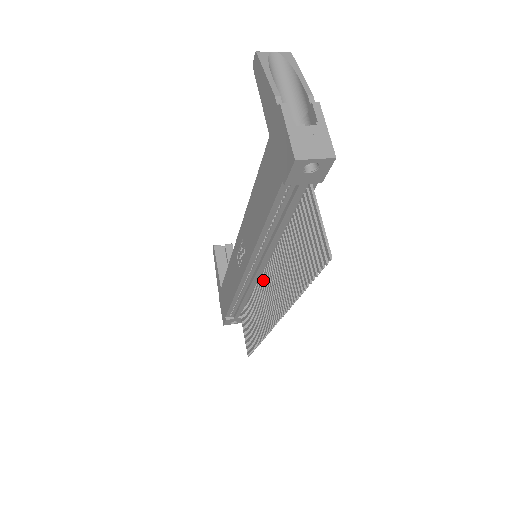
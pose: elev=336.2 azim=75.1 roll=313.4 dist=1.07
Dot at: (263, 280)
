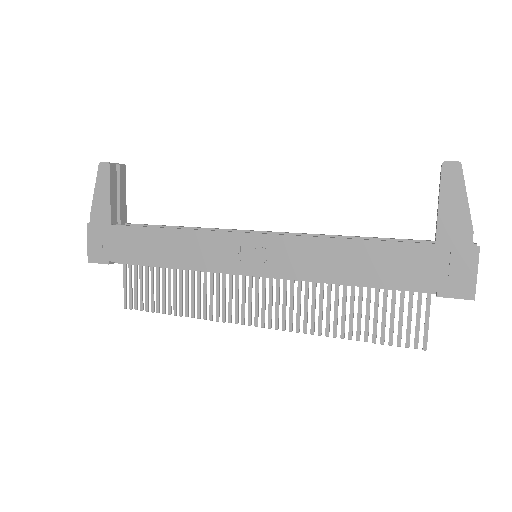
Dot at: (249, 278)
